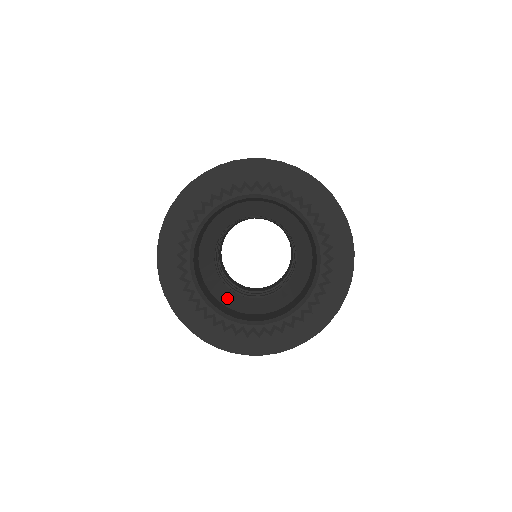
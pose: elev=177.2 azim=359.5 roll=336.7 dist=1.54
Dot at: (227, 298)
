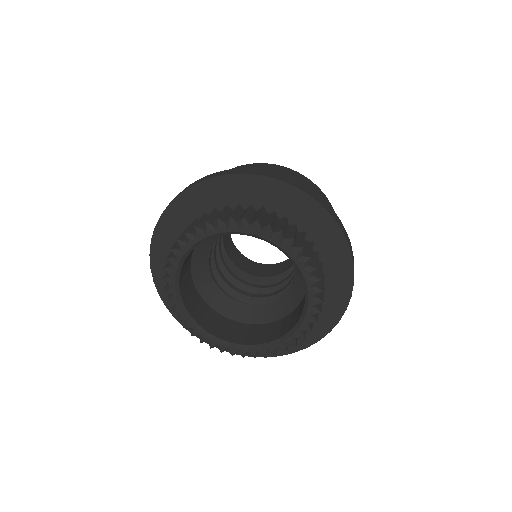
Dot at: (227, 308)
